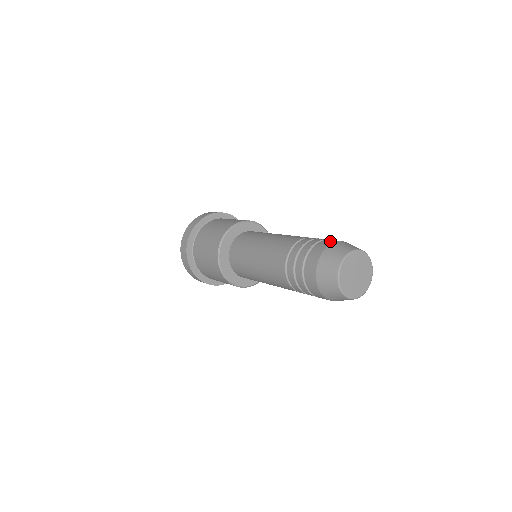
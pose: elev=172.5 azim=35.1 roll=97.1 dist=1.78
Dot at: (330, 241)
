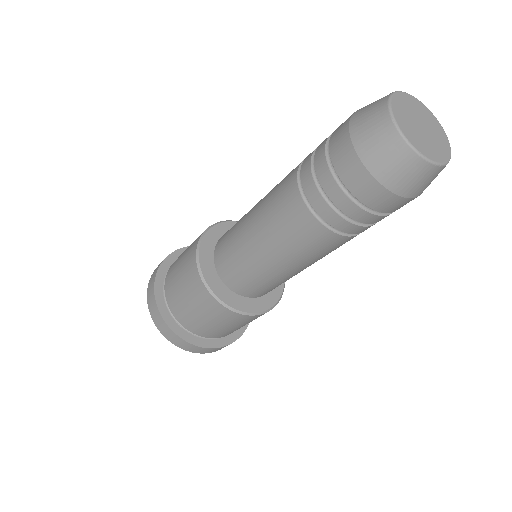
Dot at: occluded
